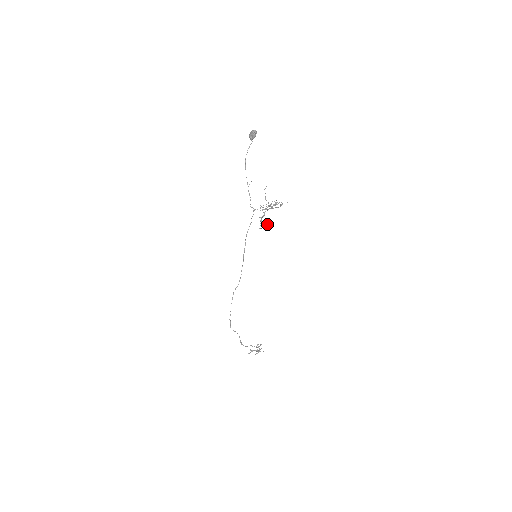
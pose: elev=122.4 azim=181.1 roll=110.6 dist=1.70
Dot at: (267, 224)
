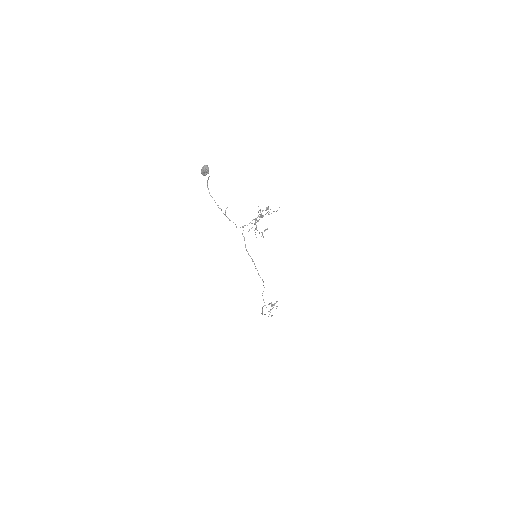
Dot at: occluded
